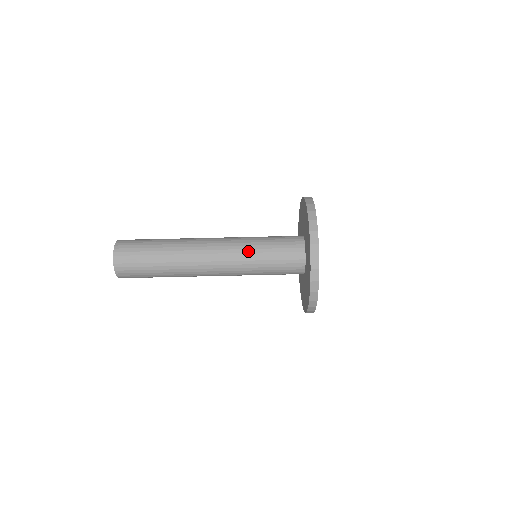
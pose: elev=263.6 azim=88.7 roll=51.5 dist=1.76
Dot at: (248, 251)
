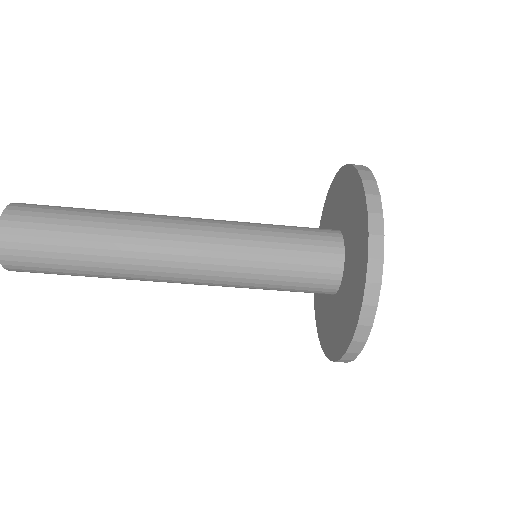
Dot at: (242, 281)
